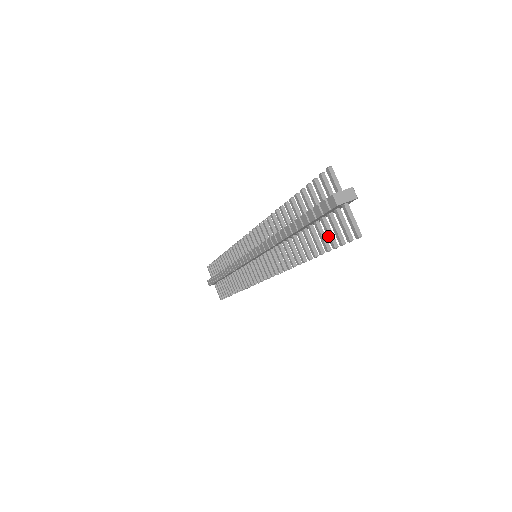
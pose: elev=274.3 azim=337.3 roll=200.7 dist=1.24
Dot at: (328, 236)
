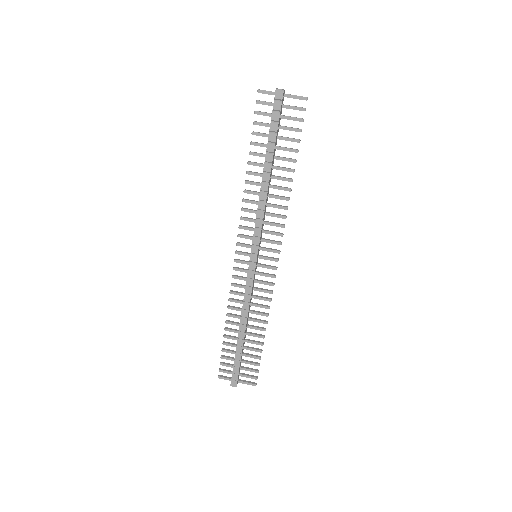
Dot at: (292, 130)
